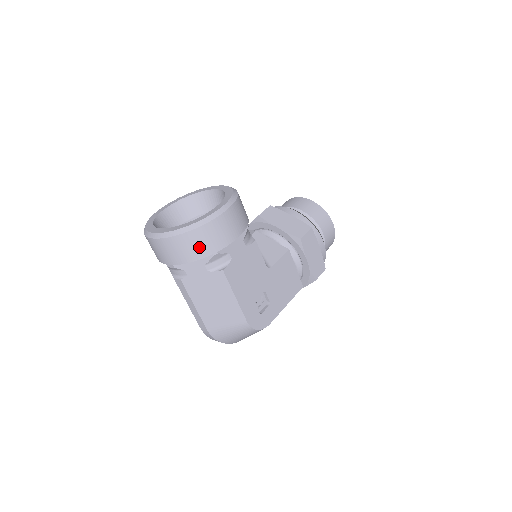
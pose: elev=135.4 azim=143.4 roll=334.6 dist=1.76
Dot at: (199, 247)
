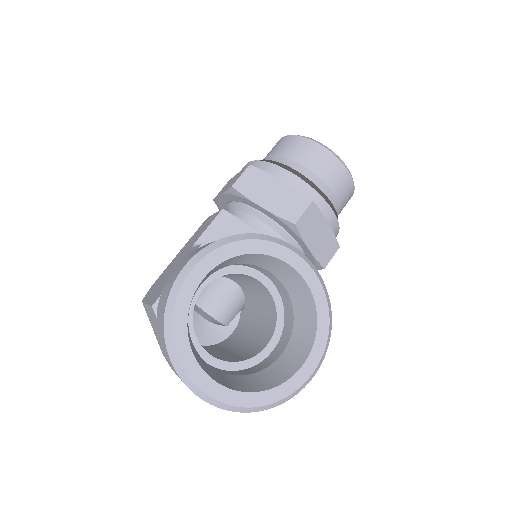
Dot at: occluded
